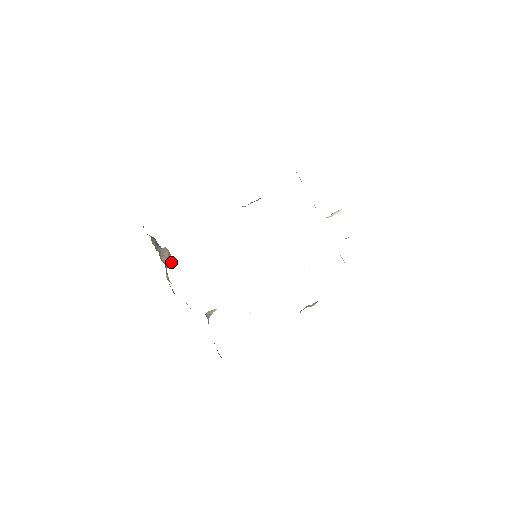
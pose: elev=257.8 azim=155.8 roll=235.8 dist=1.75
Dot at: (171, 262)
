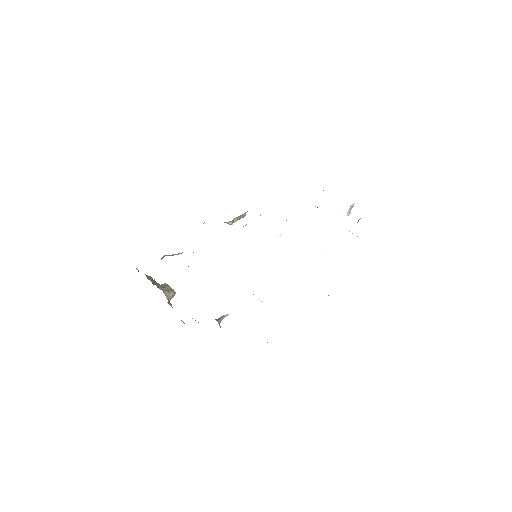
Dot at: (172, 293)
